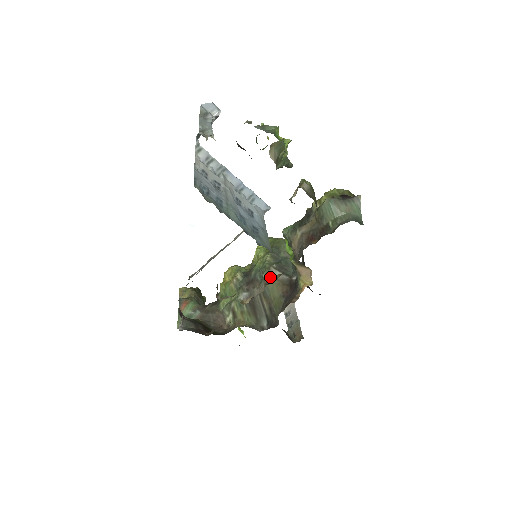
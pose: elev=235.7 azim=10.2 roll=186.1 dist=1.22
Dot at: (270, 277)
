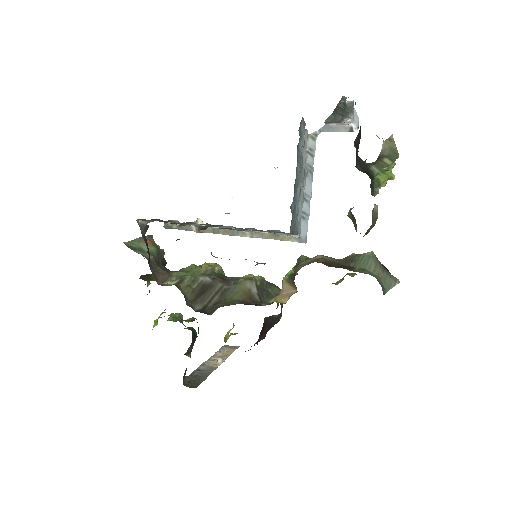
Dot at: (246, 284)
